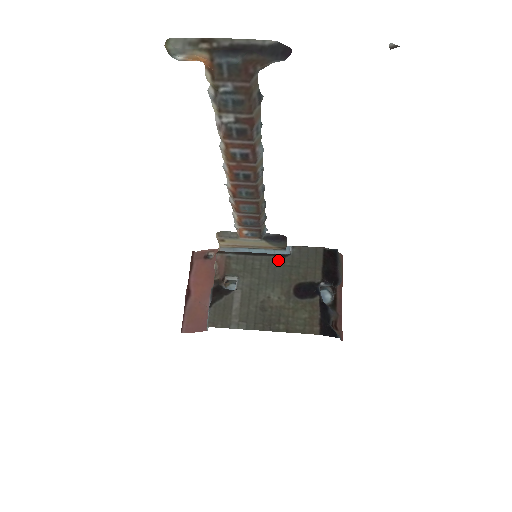
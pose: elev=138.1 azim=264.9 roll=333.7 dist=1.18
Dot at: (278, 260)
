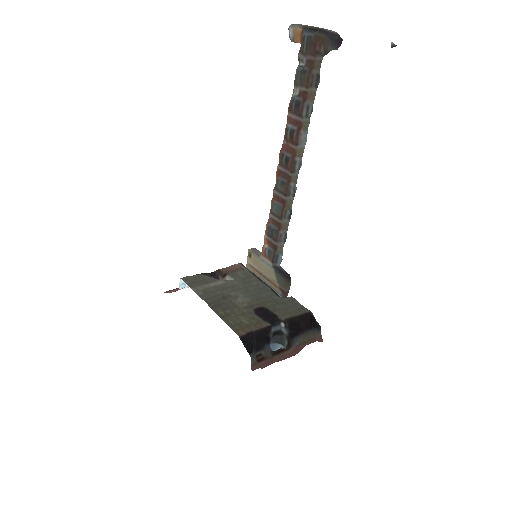
Dot at: (271, 292)
